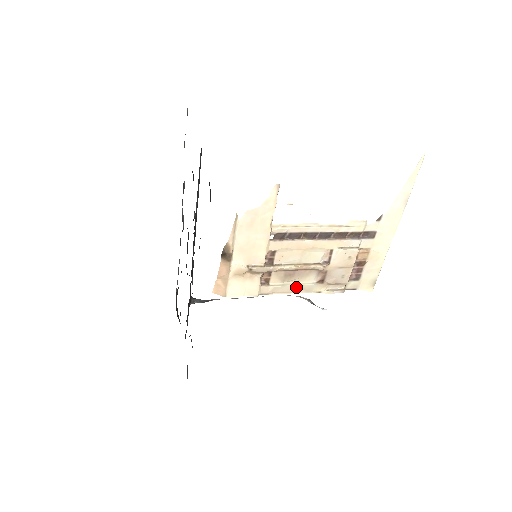
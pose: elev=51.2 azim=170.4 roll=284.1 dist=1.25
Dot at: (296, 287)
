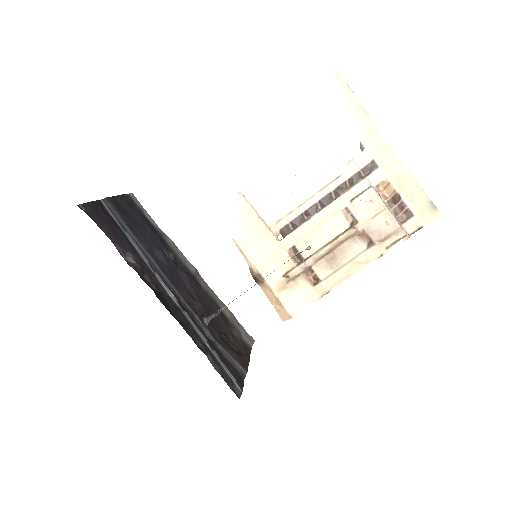
Dot at: (350, 266)
